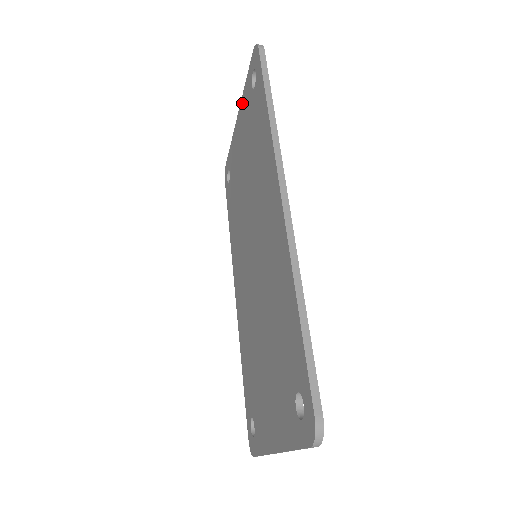
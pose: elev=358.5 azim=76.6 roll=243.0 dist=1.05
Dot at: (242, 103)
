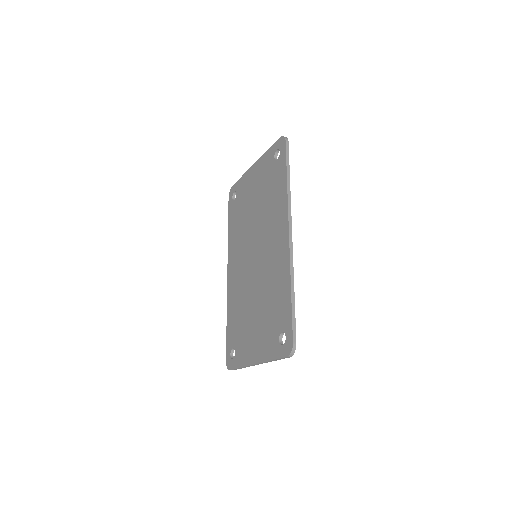
Dot at: (261, 160)
